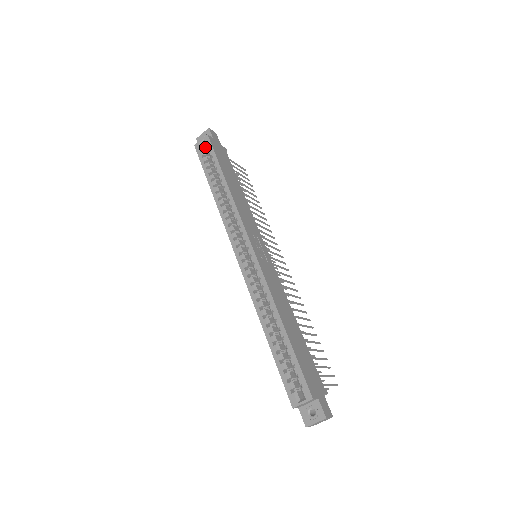
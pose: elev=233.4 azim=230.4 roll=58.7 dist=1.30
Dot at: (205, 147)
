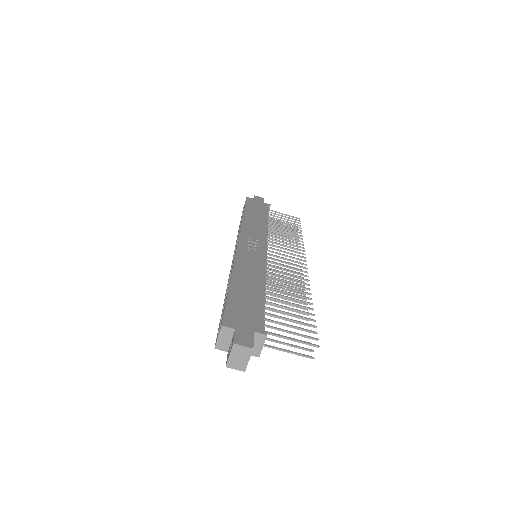
Dot at: occluded
